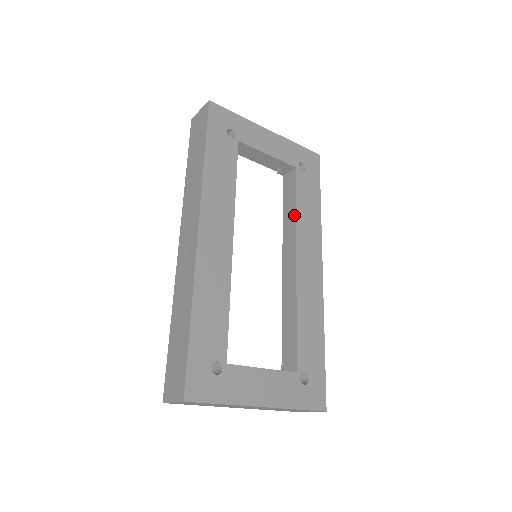
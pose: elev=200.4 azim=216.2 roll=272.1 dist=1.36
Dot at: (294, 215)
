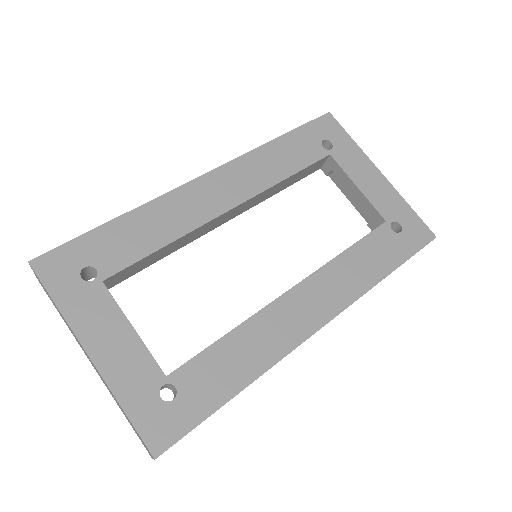
Dot at: (338, 255)
